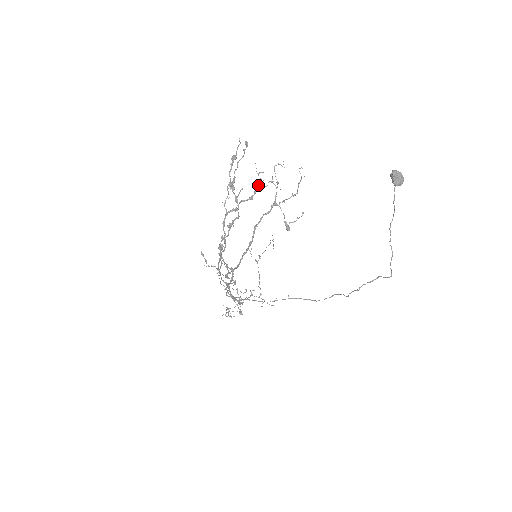
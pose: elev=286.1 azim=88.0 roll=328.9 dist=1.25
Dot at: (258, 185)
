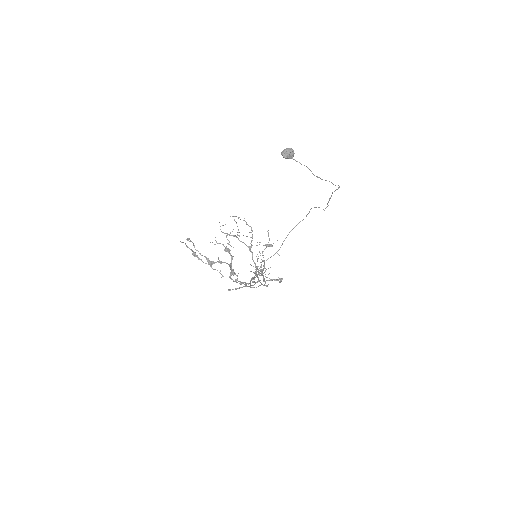
Dot at: (226, 249)
